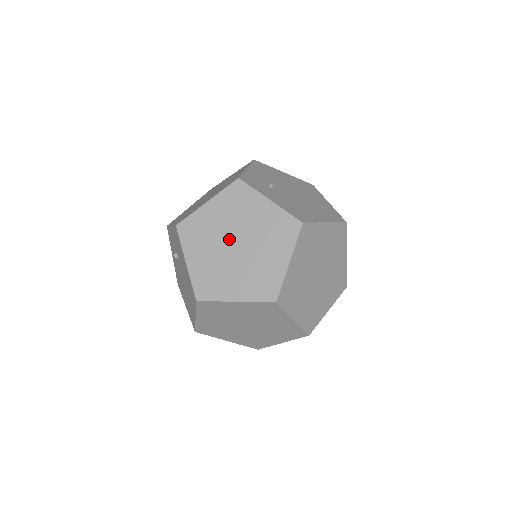
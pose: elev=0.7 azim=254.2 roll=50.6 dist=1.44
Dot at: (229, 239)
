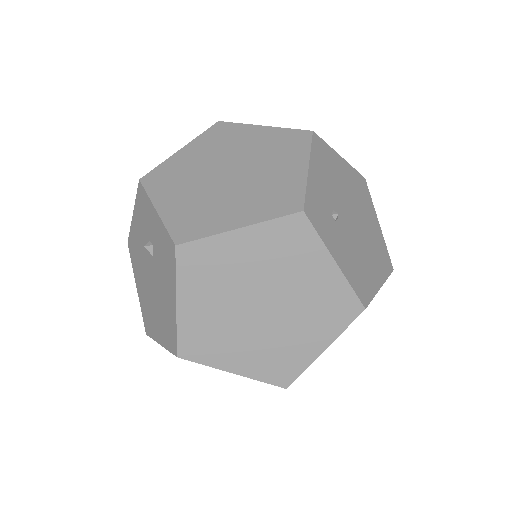
Dot at: (254, 294)
